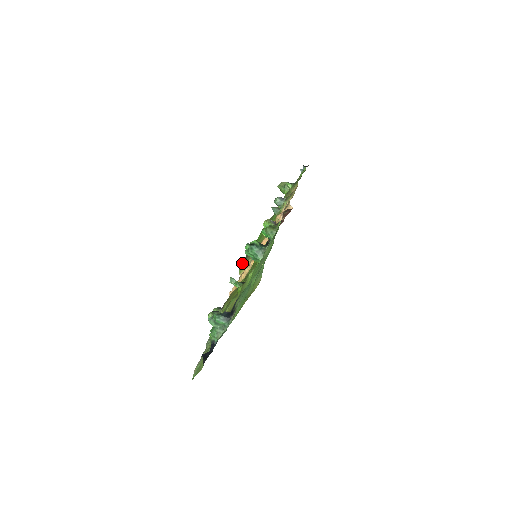
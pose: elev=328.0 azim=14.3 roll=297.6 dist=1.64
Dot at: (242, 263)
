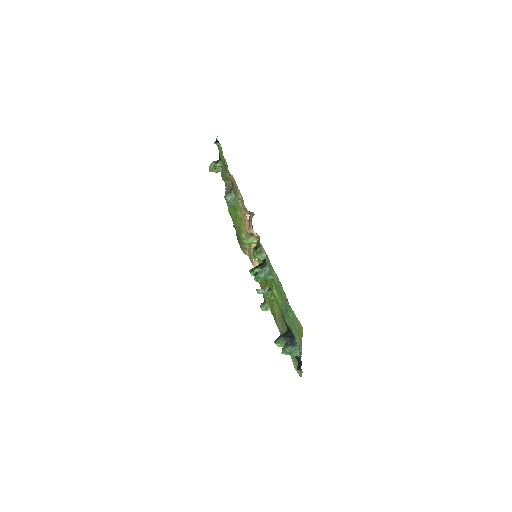
Dot at: (240, 245)
